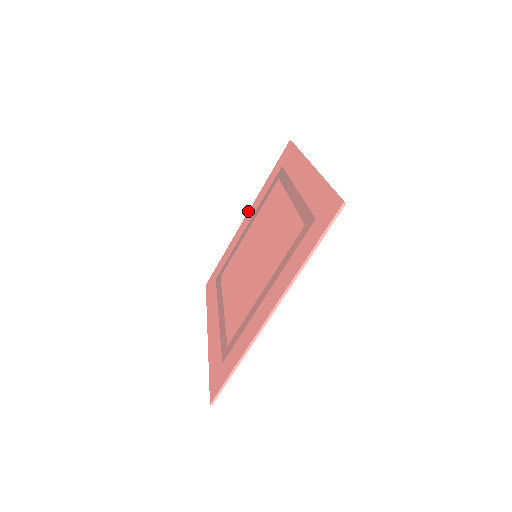
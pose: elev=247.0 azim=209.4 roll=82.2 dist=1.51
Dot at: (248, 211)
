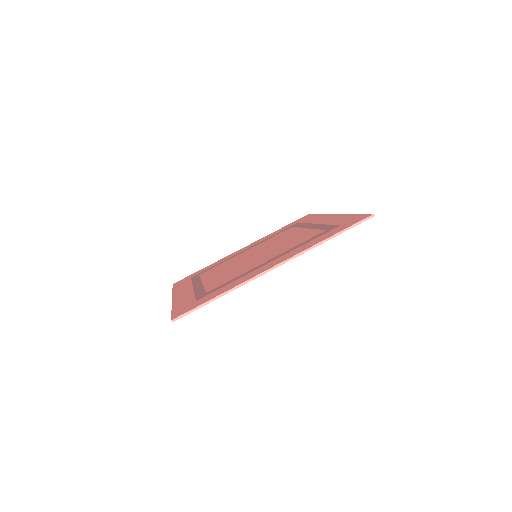
Dot at: (248, 245)
